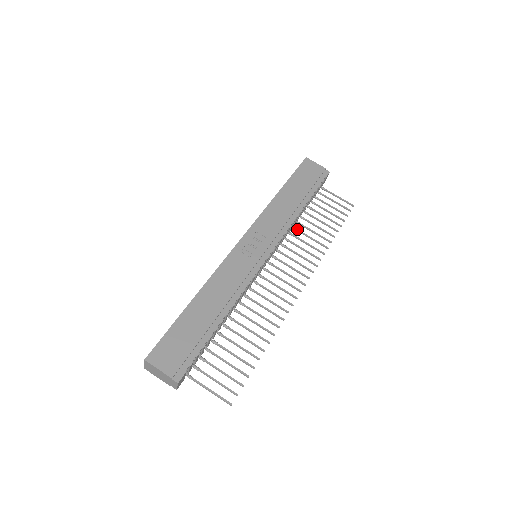
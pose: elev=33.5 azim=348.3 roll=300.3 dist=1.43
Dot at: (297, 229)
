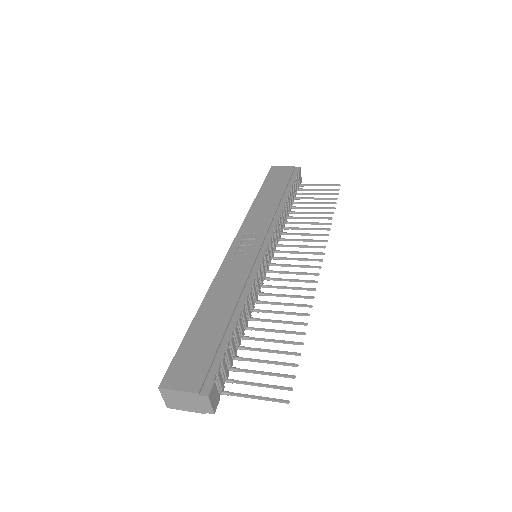
Dot at: (290, 222)
